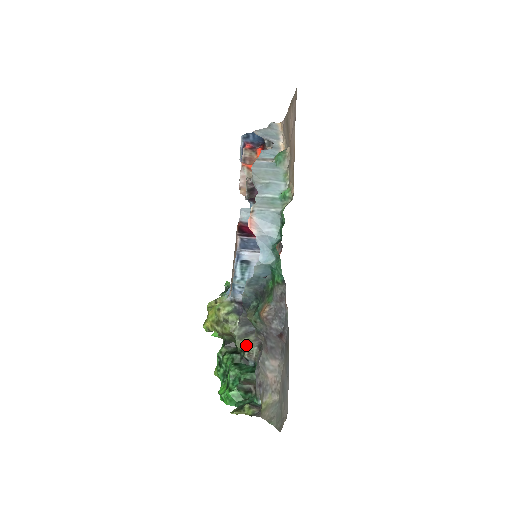
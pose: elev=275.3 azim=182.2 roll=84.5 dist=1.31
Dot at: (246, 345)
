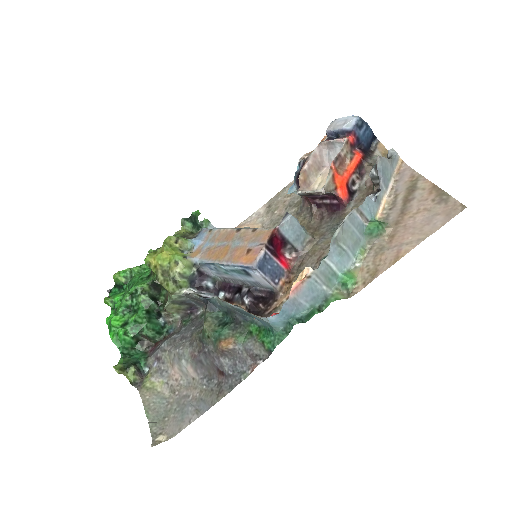
Dot at: (173, 309)
